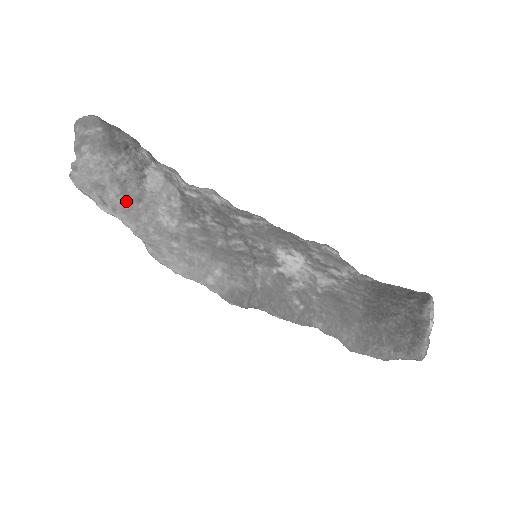
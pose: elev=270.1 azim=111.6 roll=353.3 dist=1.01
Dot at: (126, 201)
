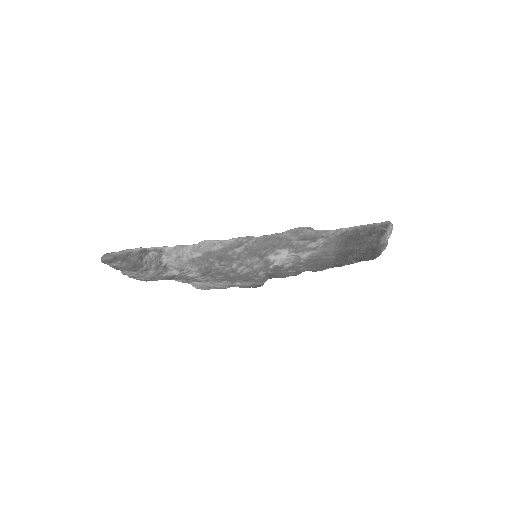
Dot at: occluded
